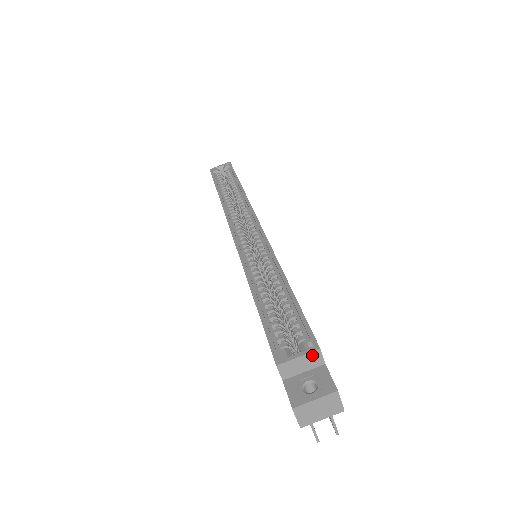
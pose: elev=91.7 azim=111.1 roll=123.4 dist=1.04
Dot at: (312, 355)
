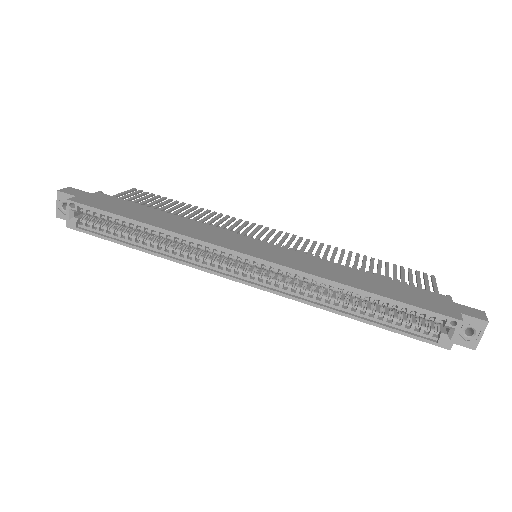
Dot at: (460, 326)
